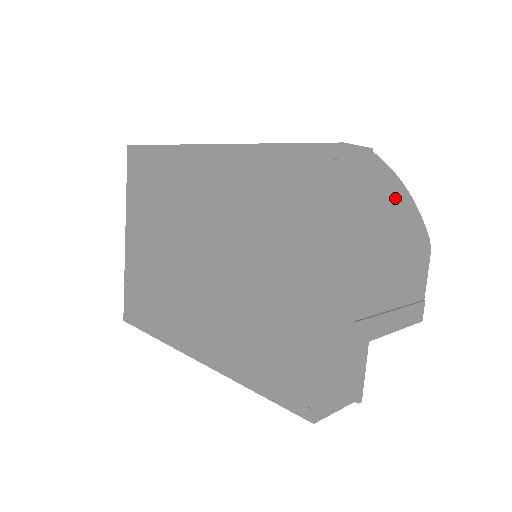
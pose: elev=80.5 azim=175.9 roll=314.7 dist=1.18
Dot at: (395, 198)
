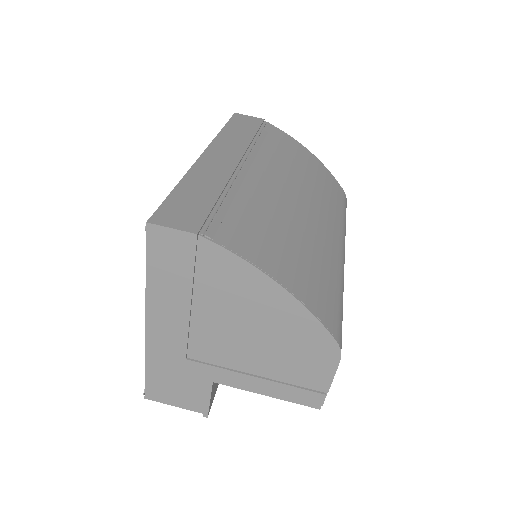
Dot at: (252, 285)
